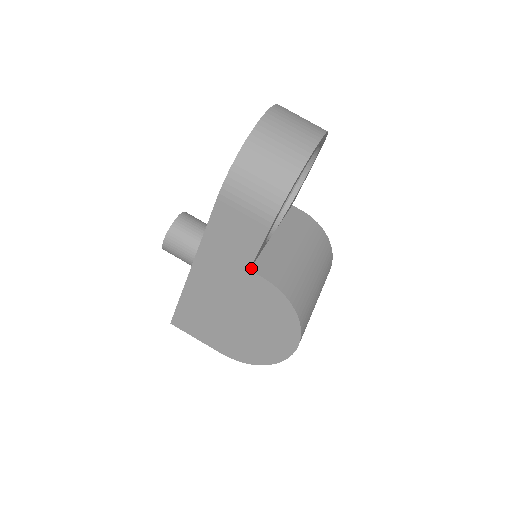
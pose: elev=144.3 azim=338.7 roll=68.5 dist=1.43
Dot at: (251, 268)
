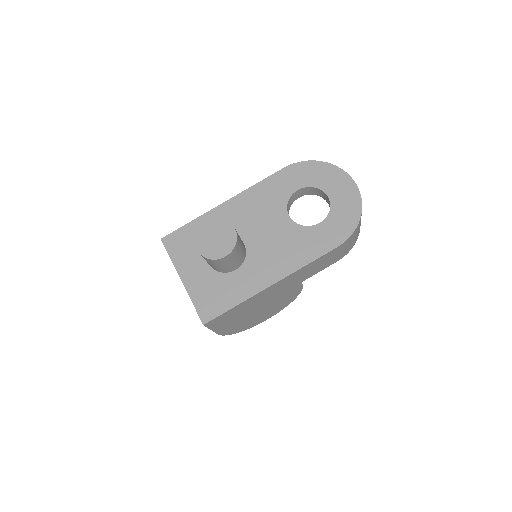
Dot at: occluded
